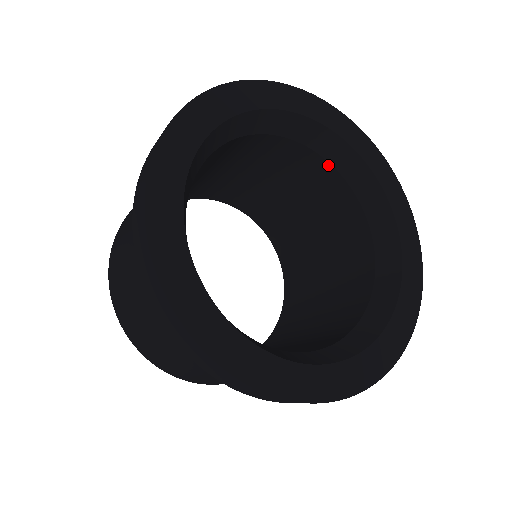
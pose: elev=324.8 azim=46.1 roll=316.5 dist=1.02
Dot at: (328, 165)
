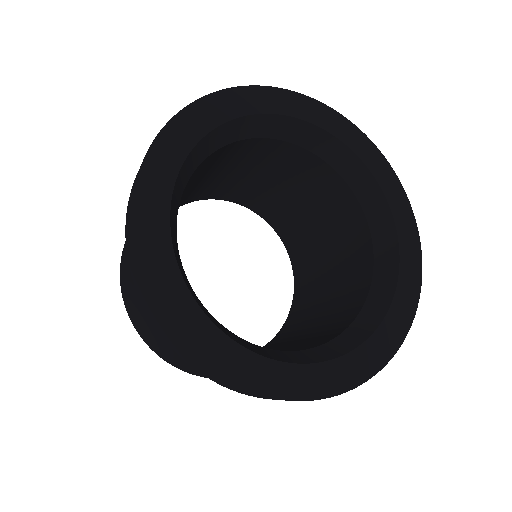
Dot at: (262, 140)
